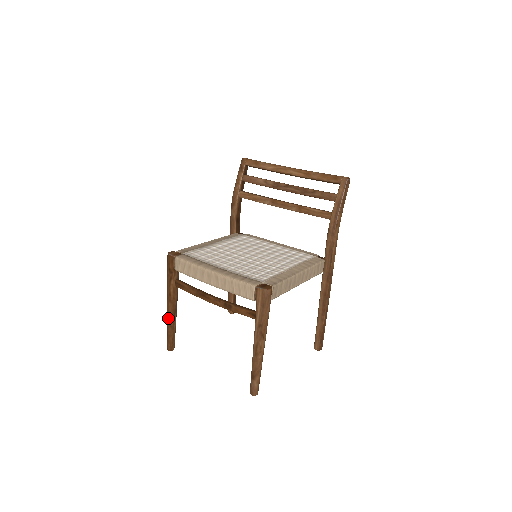
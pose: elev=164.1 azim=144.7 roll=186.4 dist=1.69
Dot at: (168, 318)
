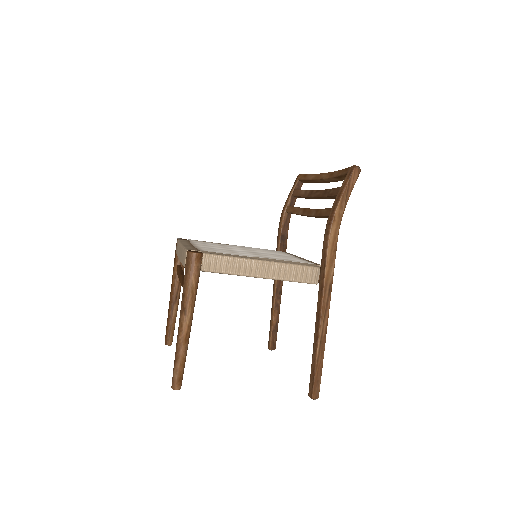
Dot at: (169, 306)
